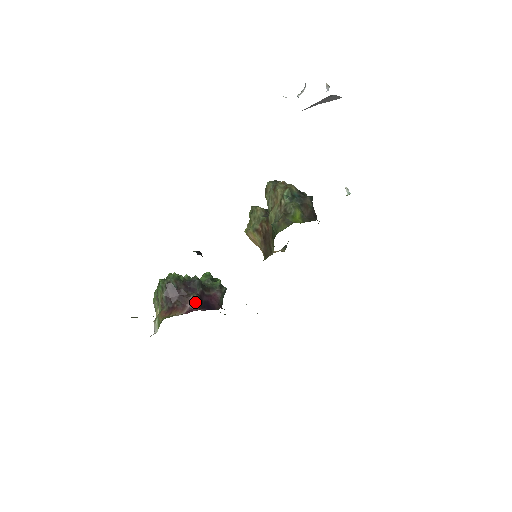
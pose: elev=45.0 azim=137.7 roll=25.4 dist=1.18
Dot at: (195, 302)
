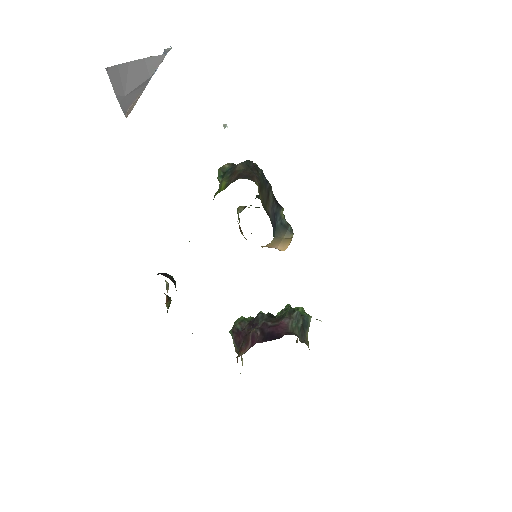
Dot at: (254, 336)
